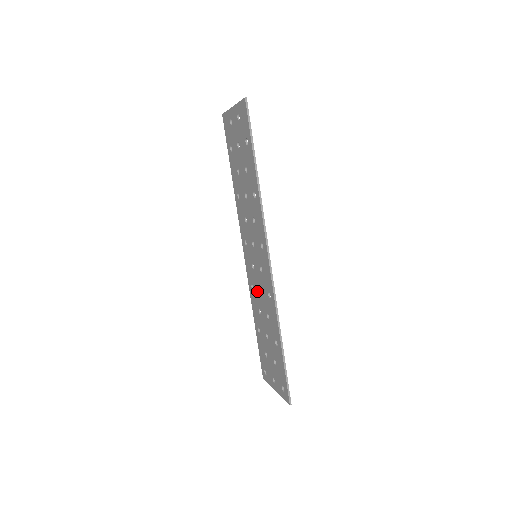
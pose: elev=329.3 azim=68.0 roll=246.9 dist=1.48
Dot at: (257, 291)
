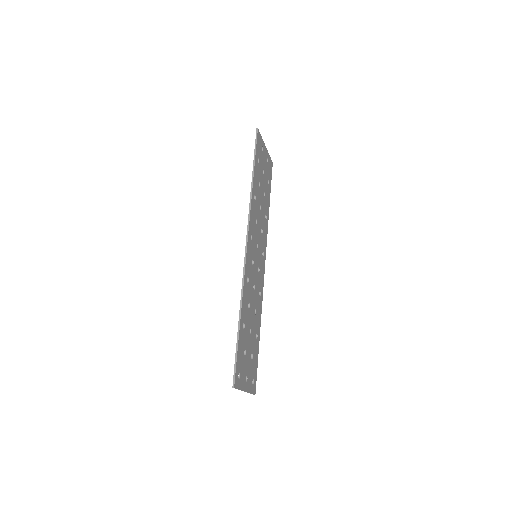
Dot at: (255, 291)
